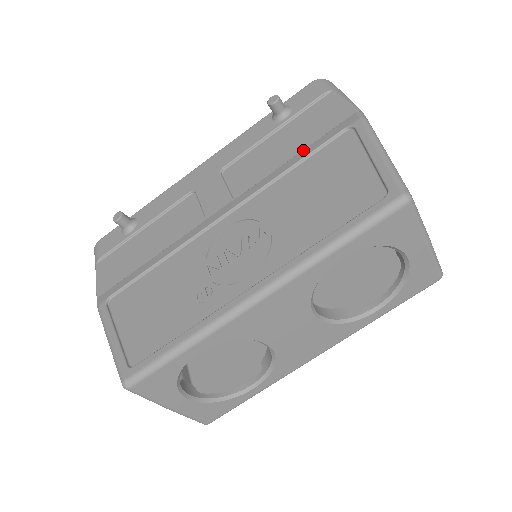
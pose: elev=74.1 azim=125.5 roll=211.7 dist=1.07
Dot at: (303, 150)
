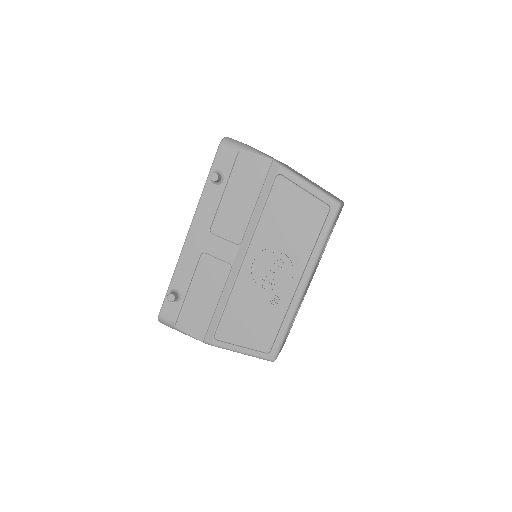
Dot at: (259, 199)
